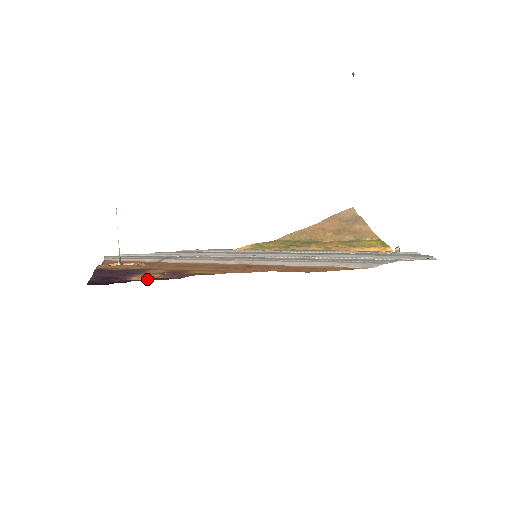
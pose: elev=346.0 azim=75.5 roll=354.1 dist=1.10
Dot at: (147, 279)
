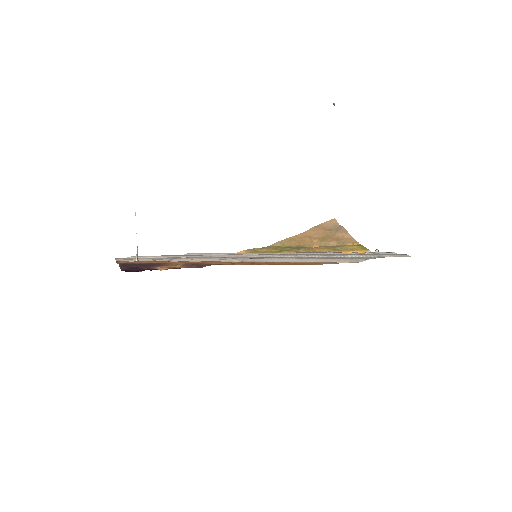
Dot at: (171, 268)
